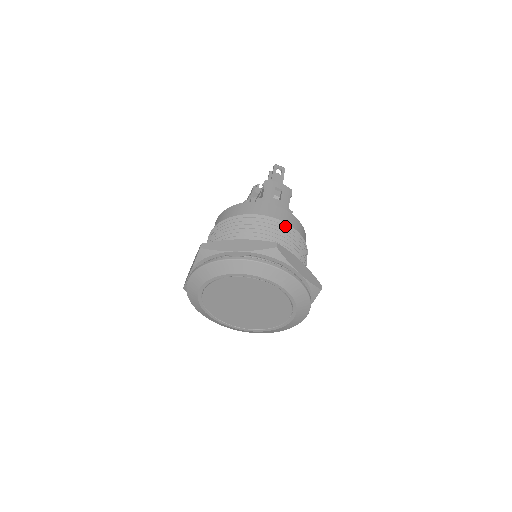
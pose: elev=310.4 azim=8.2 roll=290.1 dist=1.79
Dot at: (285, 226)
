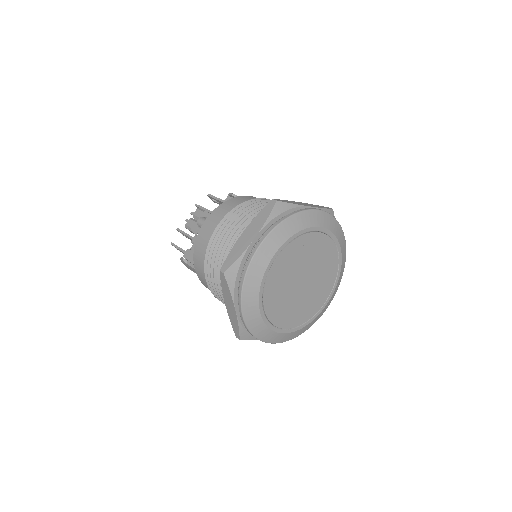
Dot at: occluded
